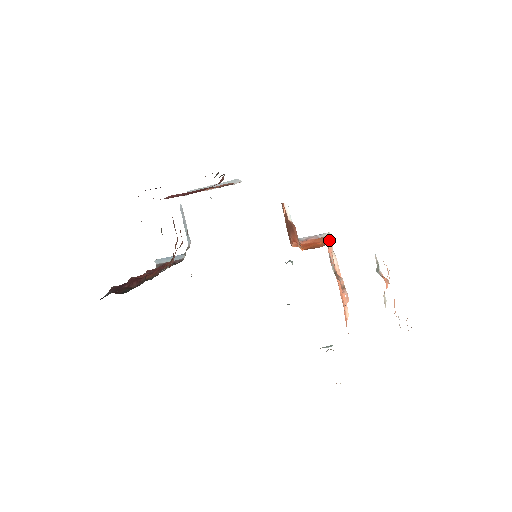
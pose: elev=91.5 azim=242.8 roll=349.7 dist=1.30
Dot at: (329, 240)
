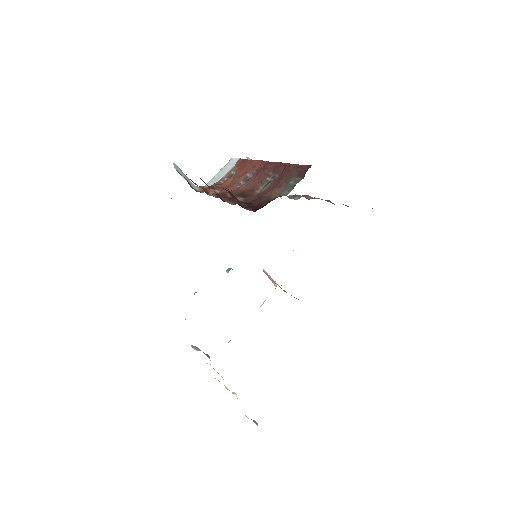
Dot at: occluded
